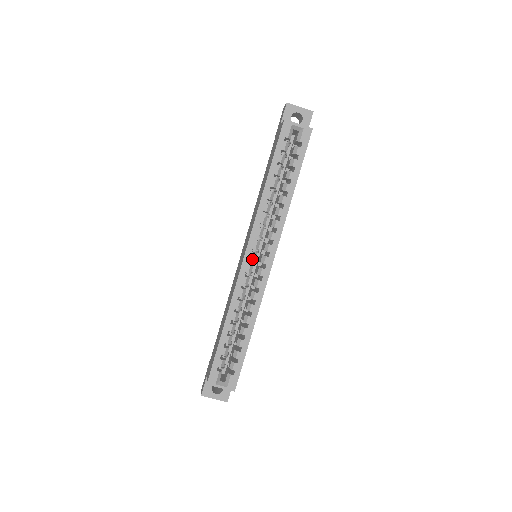
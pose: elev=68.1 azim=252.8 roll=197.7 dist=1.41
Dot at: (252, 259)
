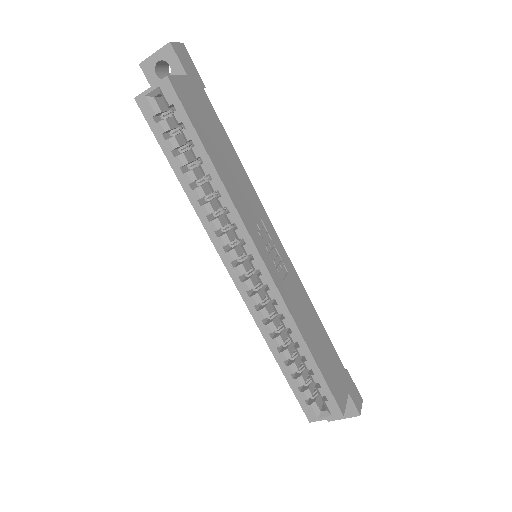
Dot at: (241, 274)
